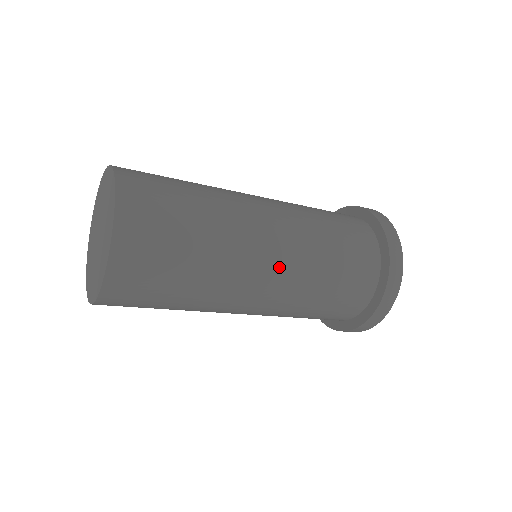
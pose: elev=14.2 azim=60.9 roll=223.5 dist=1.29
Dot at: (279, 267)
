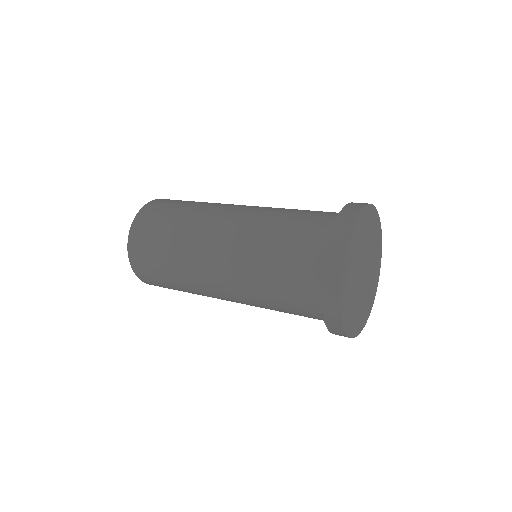
Dot at: (234, 300)
